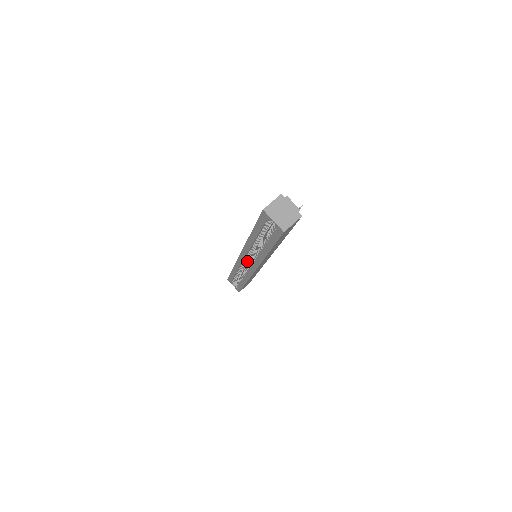
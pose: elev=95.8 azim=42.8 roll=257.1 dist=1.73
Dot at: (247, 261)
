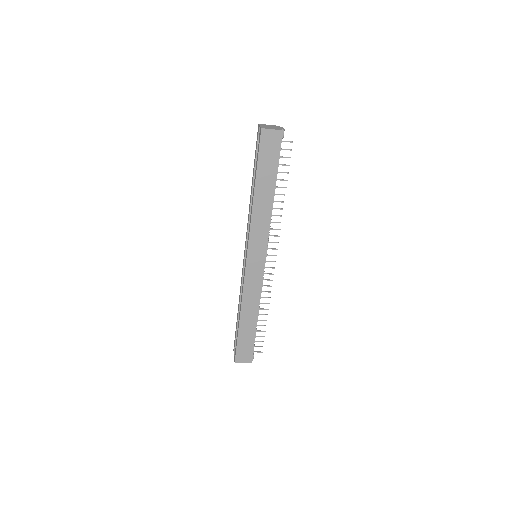
Dot at: occluded
